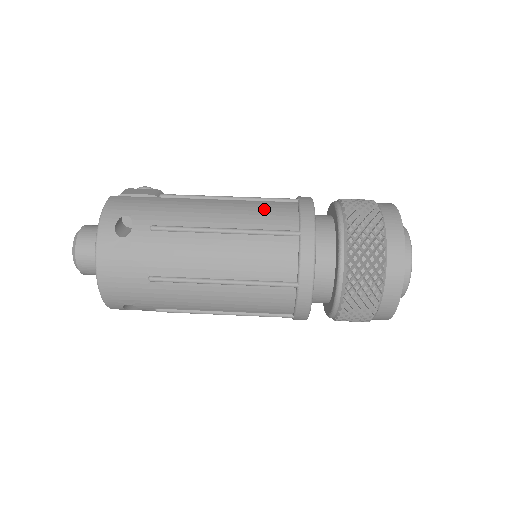
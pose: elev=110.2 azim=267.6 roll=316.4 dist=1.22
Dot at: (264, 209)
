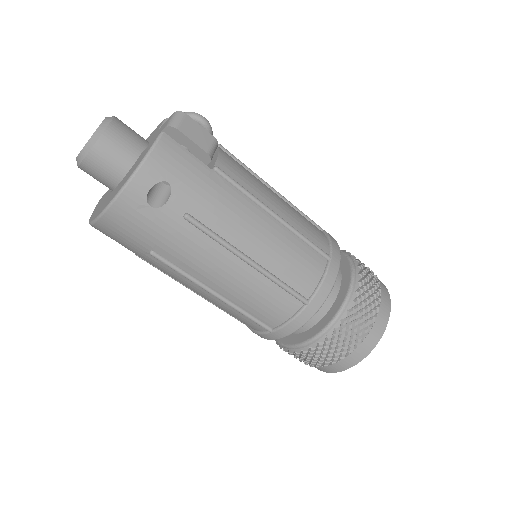
Dot at: (297, 257)
